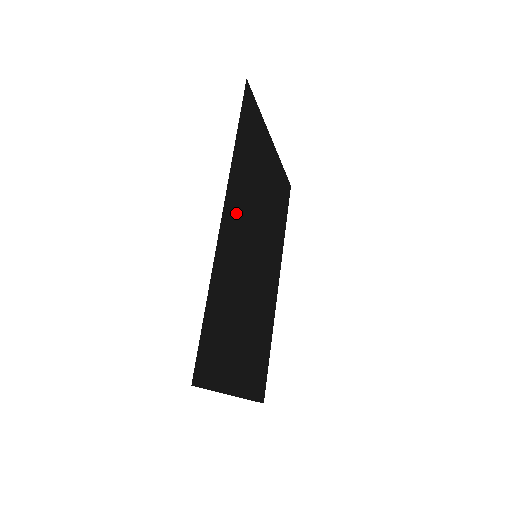
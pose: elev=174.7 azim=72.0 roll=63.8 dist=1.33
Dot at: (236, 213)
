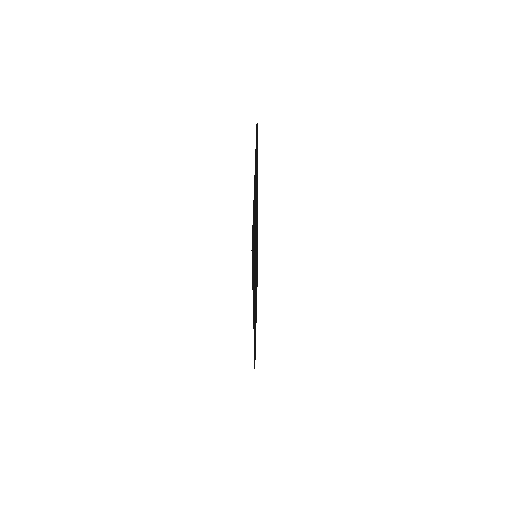
Dot at: occluded
